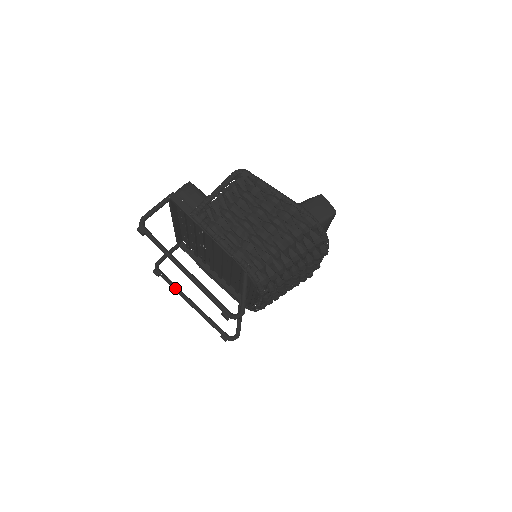
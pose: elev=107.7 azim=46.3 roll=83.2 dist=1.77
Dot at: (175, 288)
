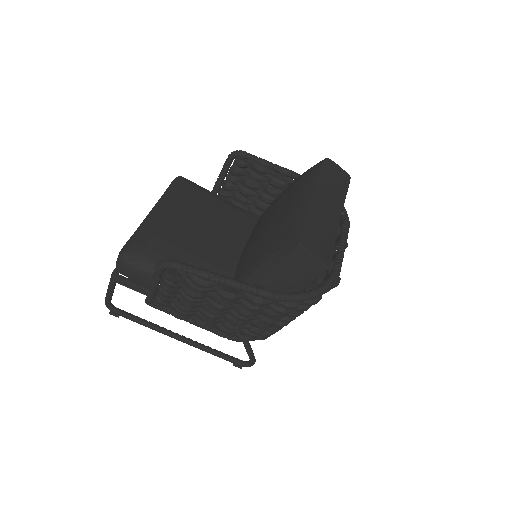
Dot at: occluded
